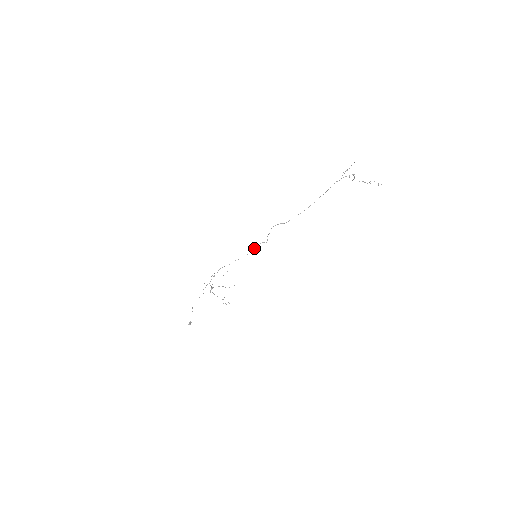
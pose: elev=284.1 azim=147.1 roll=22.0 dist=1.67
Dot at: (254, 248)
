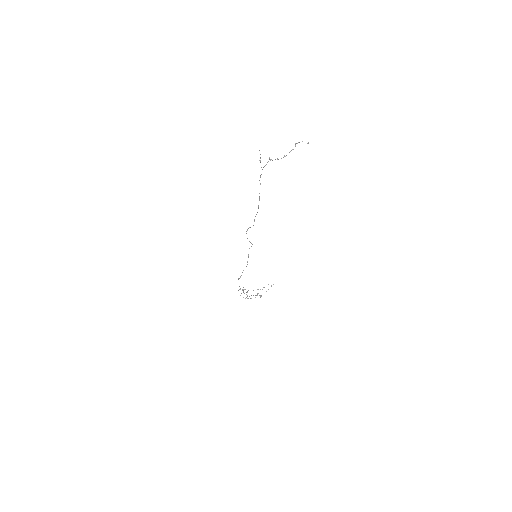
Dot at: (248, 255)
